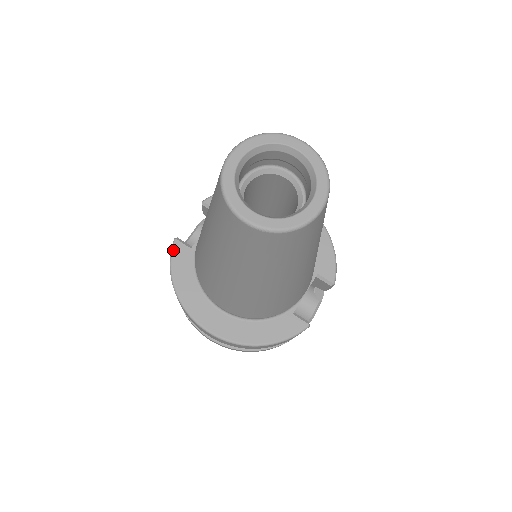
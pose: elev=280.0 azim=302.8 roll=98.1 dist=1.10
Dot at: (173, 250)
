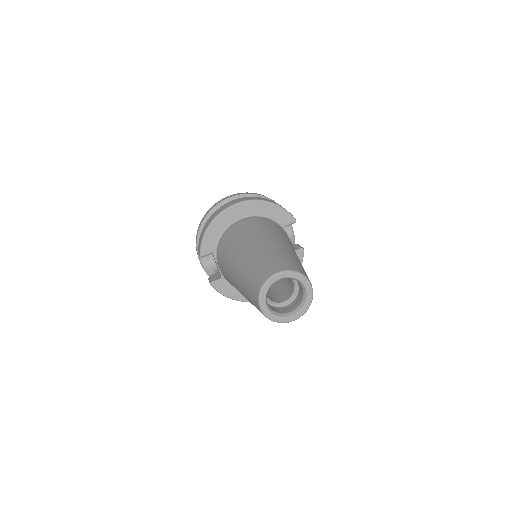
Dot at: (217, 289)
